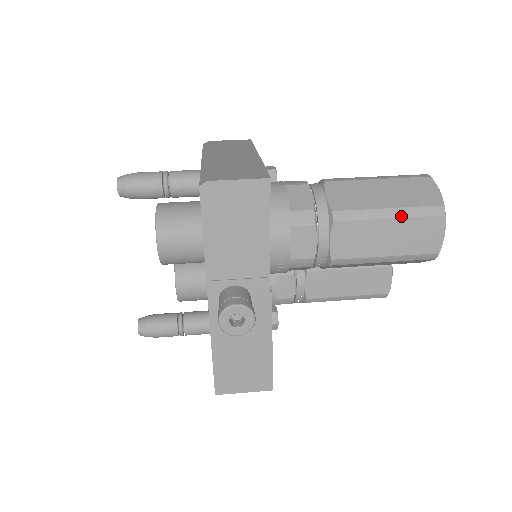
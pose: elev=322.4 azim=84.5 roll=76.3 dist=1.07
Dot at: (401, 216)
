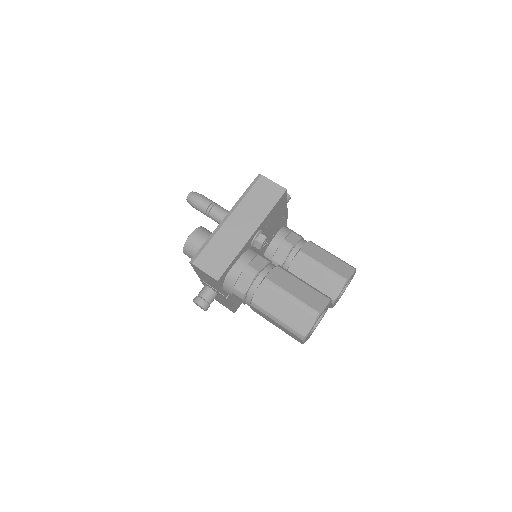
Dot at: (282, 325)
